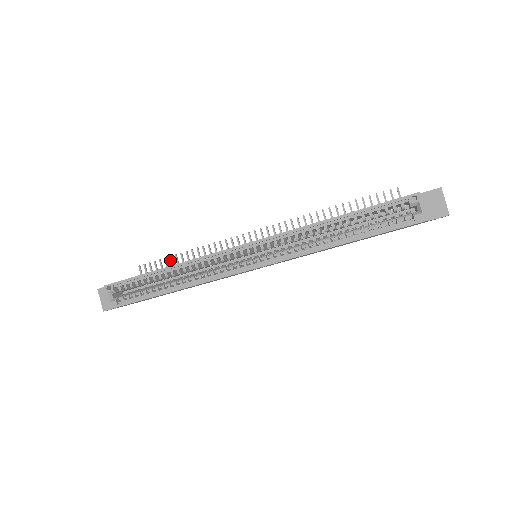
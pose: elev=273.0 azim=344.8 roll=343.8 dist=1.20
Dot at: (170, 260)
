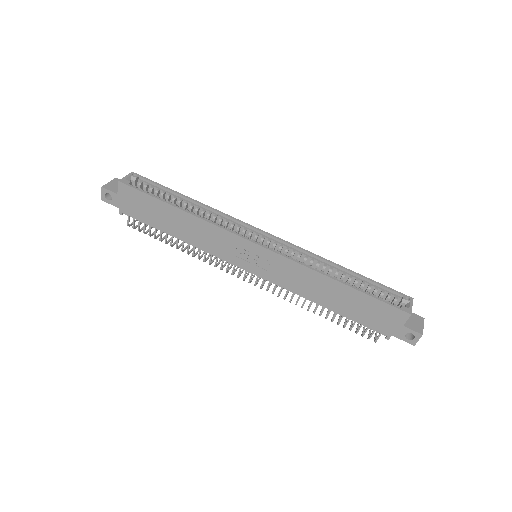
Dot at: occluded
